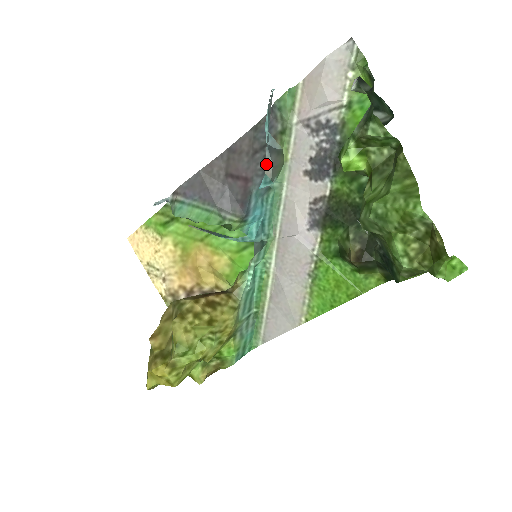
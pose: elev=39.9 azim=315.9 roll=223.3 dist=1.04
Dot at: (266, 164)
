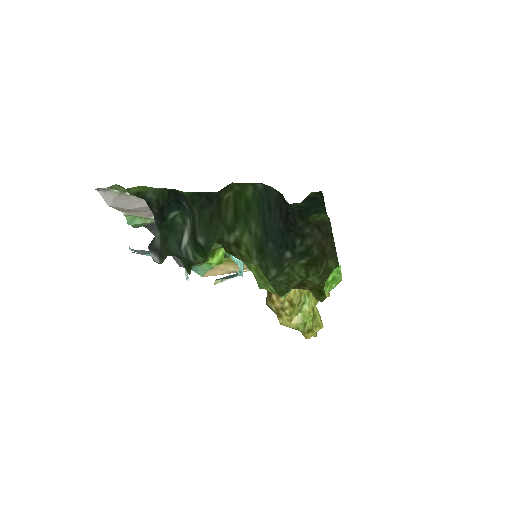
Dot at: occluded
